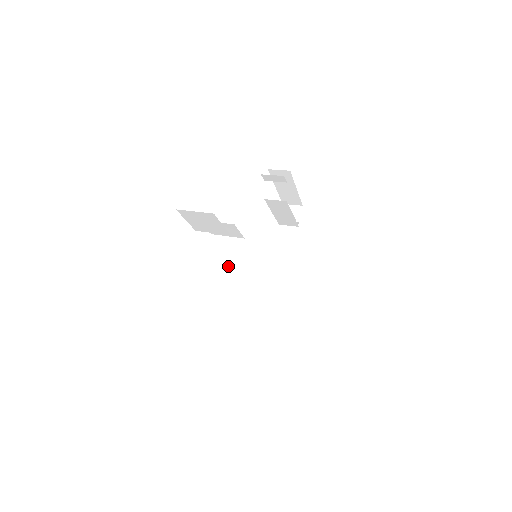
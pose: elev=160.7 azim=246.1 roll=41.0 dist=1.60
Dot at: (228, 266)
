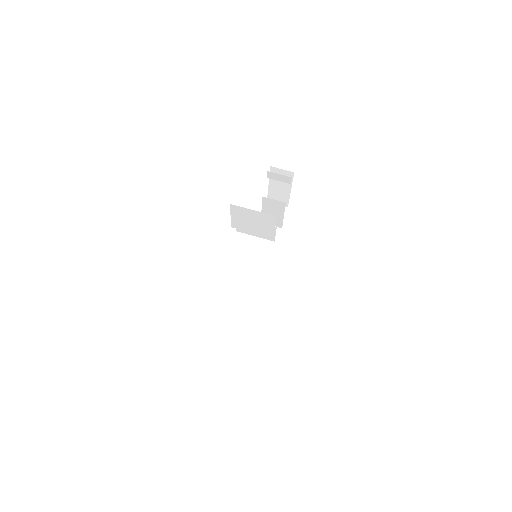
Dot at: (257, 269)
